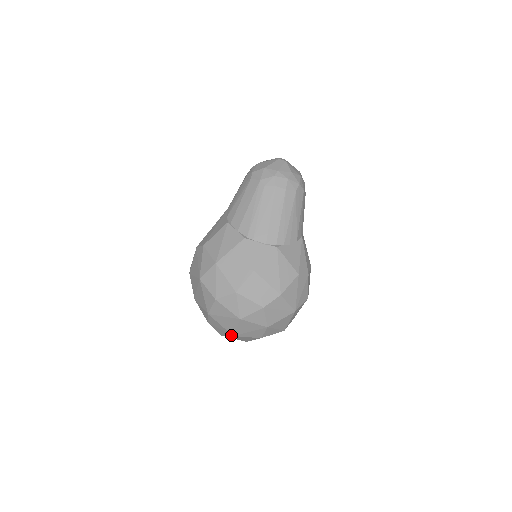
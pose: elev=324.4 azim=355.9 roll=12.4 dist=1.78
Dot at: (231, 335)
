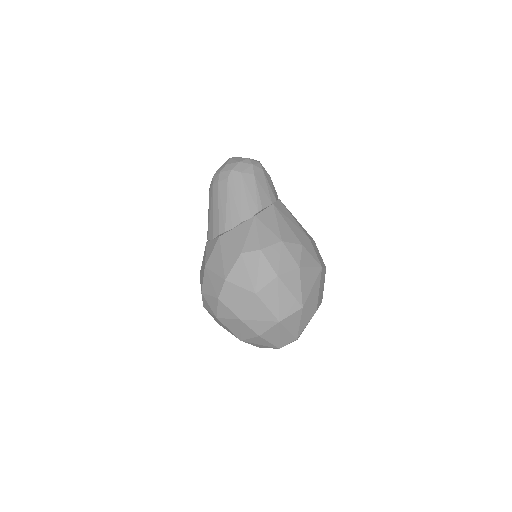
Dot at: occluded
